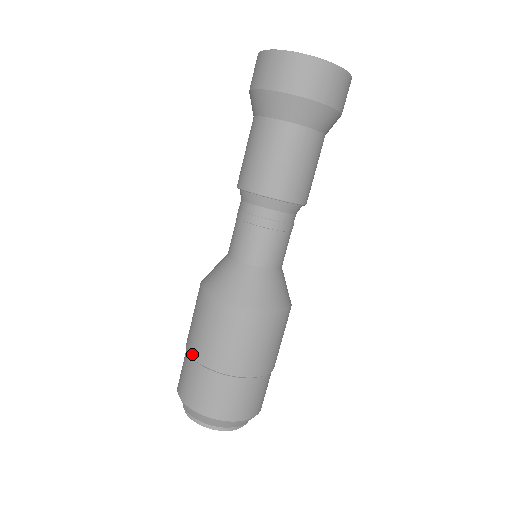
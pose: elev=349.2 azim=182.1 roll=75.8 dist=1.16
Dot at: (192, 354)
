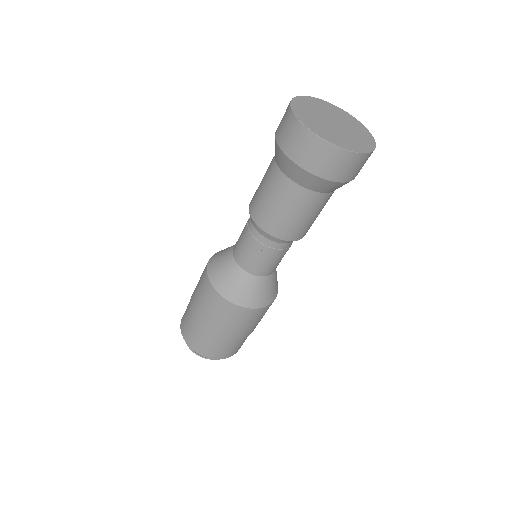
Dot at: (219, 337)
